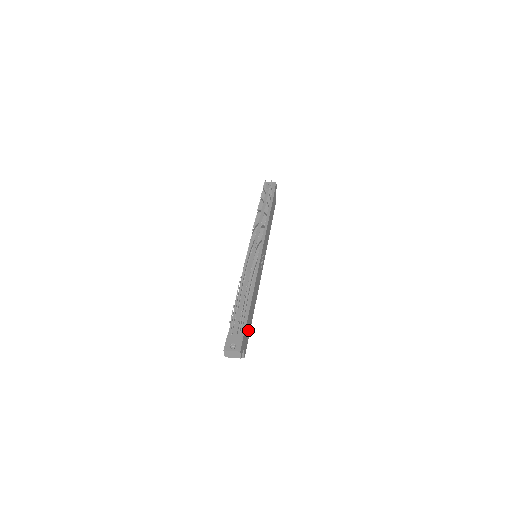
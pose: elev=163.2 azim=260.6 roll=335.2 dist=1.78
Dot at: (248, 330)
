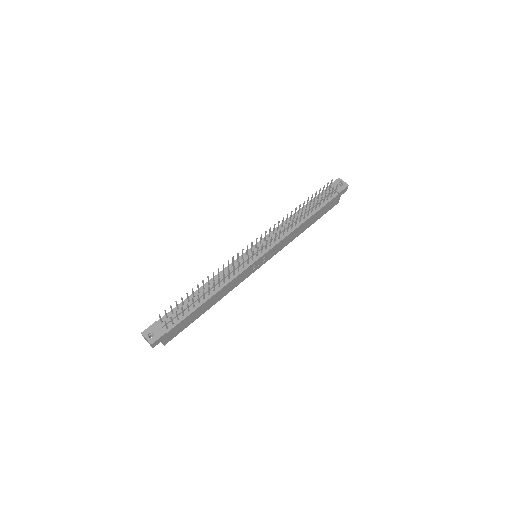
Dot at: (185, 324)
